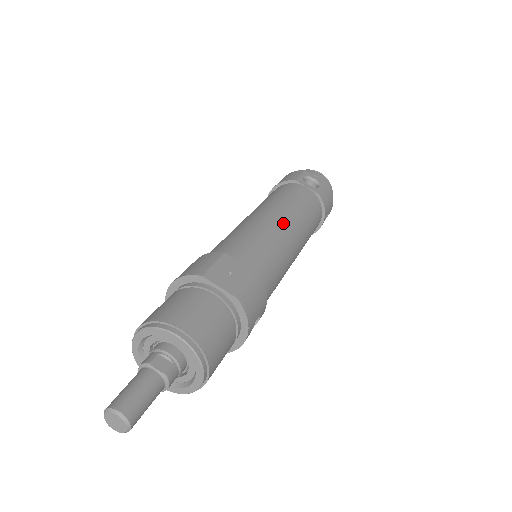
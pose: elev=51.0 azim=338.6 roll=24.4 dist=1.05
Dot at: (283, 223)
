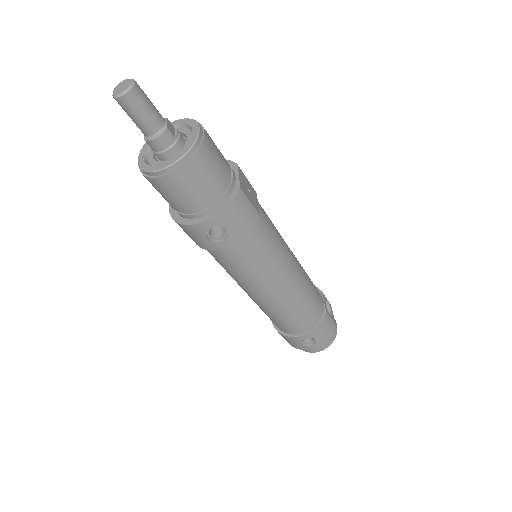
Dot at: (295, 262)
